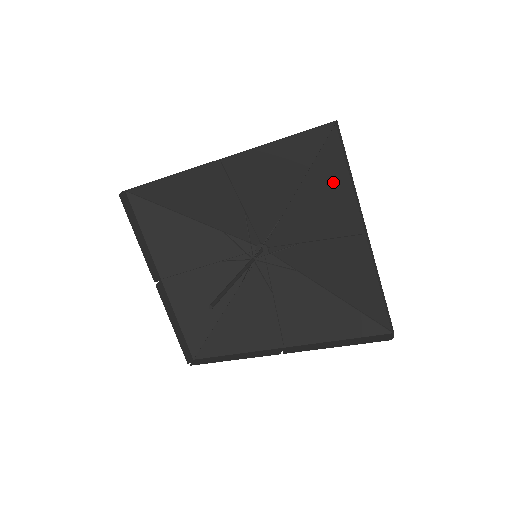
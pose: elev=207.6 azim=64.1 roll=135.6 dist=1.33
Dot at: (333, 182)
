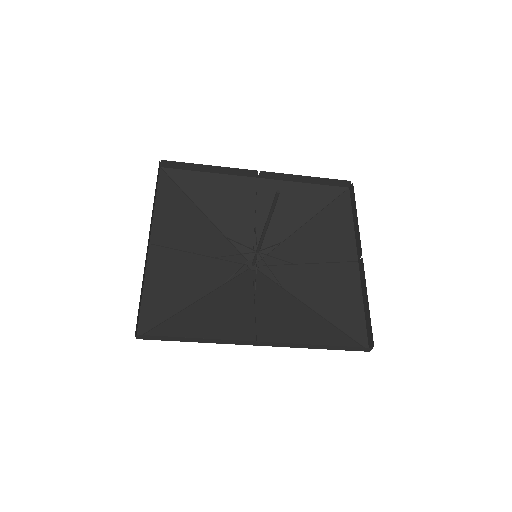
Dot at: (337, 223)
